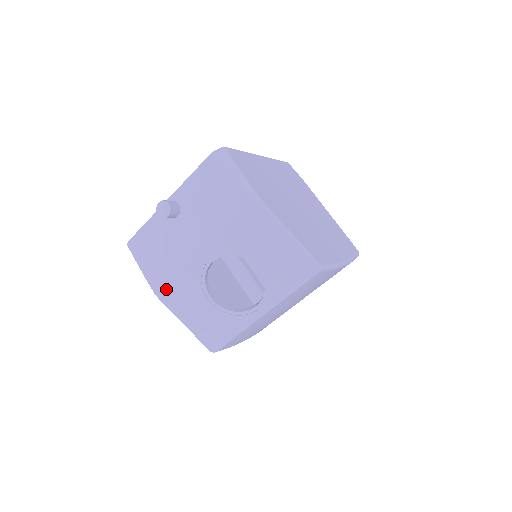
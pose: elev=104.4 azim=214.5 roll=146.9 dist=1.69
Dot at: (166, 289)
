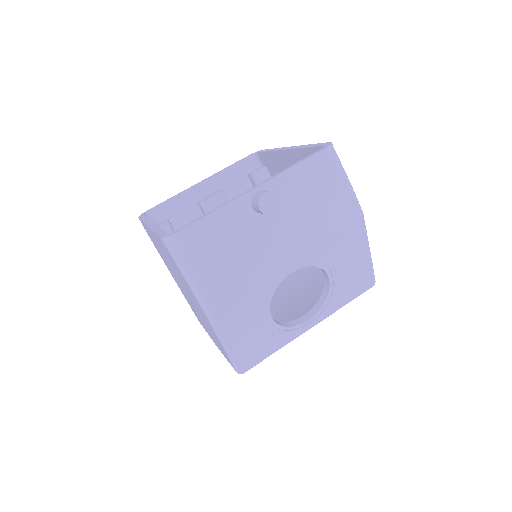
Dot at: (225, 302)
